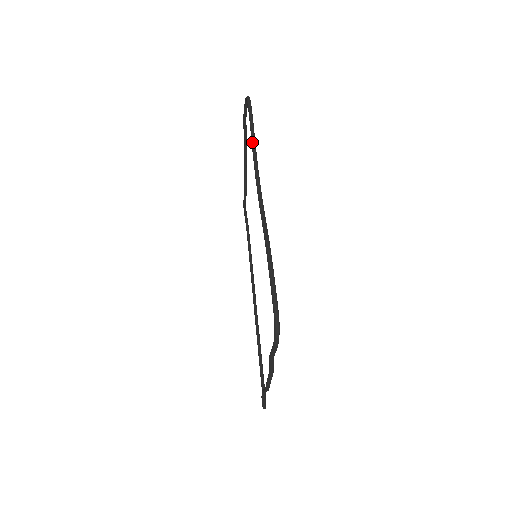
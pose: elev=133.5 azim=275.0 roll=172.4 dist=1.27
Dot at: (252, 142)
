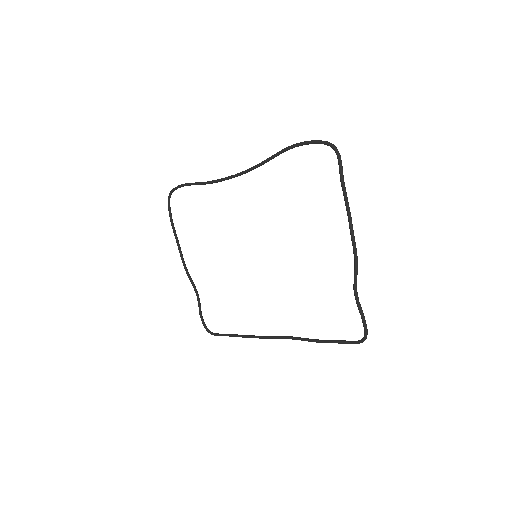
Dot at: (203, 182)
